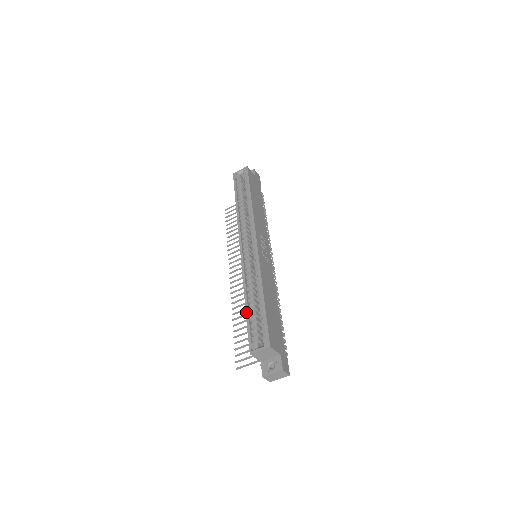
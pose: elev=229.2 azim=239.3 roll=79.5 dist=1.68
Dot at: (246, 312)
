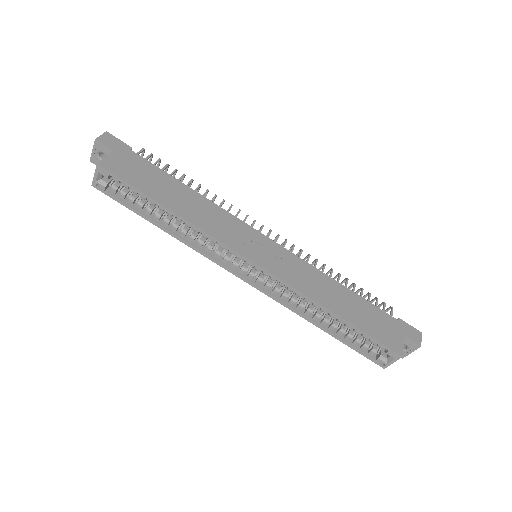
Dot at: (335, 338)
